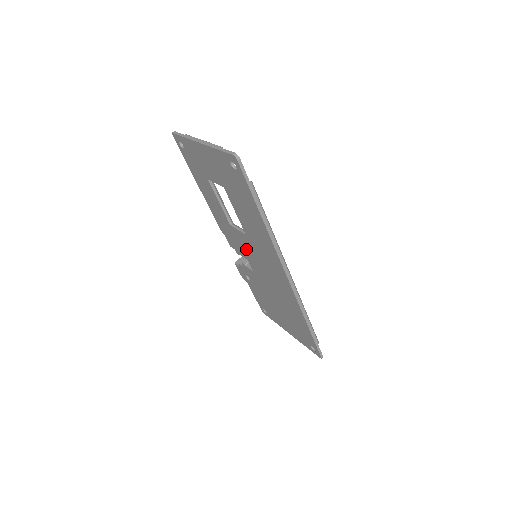
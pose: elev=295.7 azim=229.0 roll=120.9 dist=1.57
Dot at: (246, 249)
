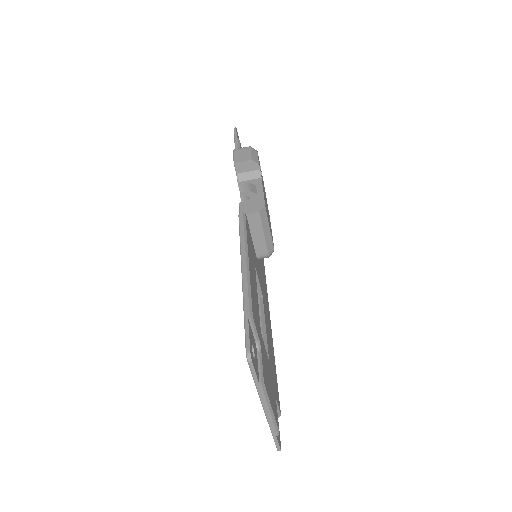
Dot at: occluded
